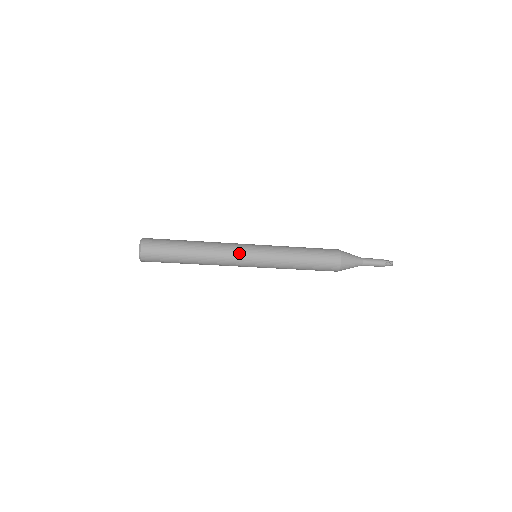
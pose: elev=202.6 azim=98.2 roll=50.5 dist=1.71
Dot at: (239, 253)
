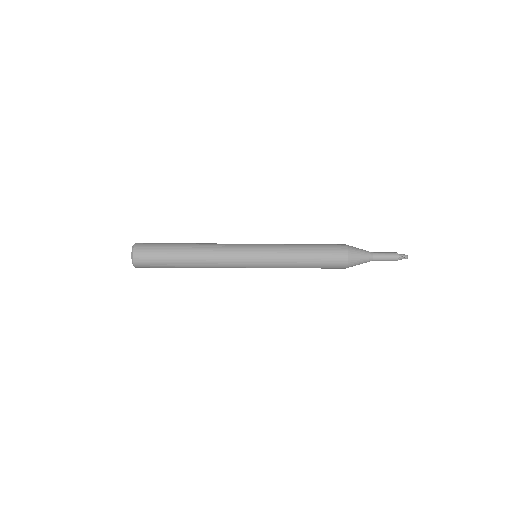
Dot at: (236, 257)
